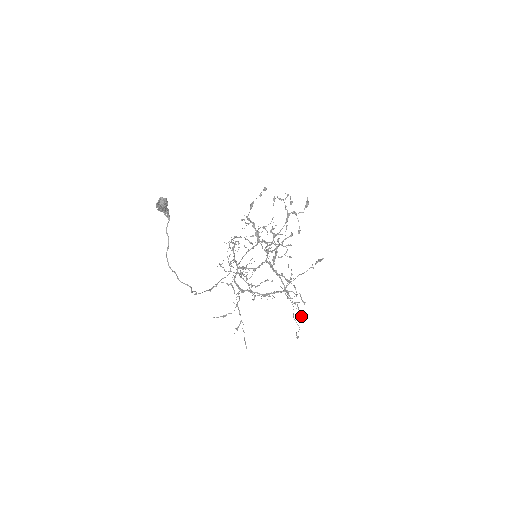
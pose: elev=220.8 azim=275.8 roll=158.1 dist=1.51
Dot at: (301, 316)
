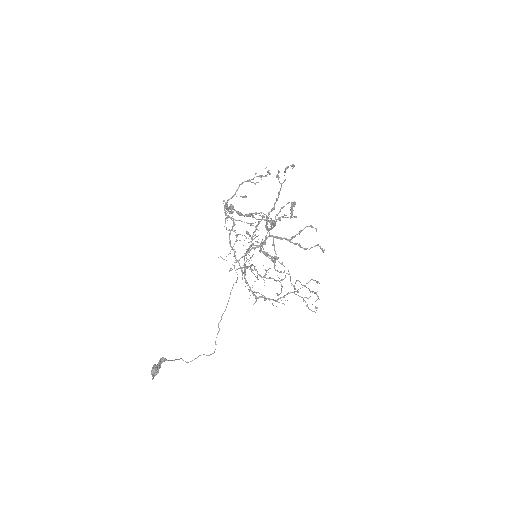
Dot at: occluded
